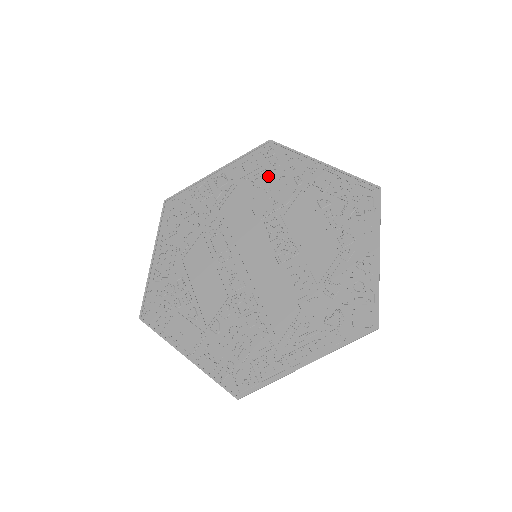
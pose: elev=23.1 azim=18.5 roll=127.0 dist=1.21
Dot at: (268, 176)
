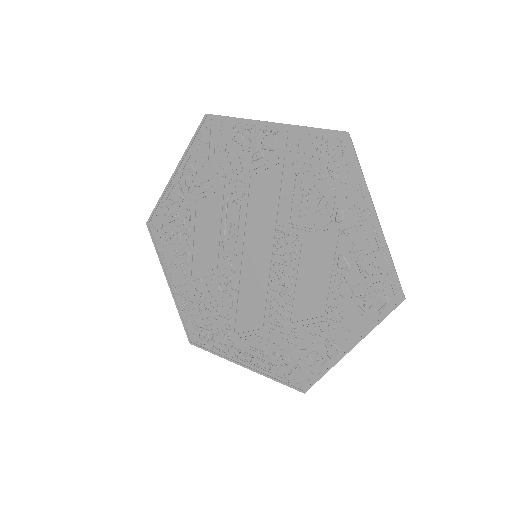
Dot at: (316, 181)
